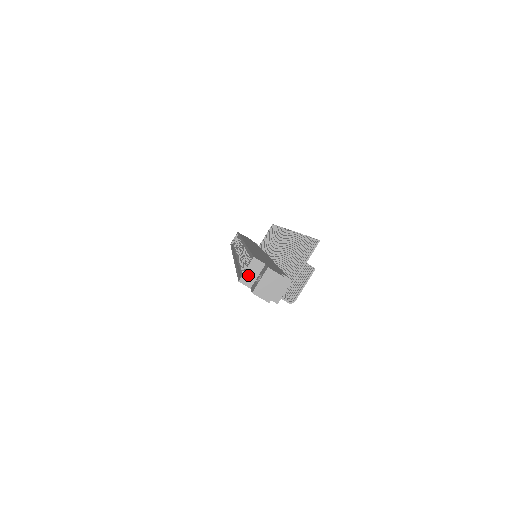
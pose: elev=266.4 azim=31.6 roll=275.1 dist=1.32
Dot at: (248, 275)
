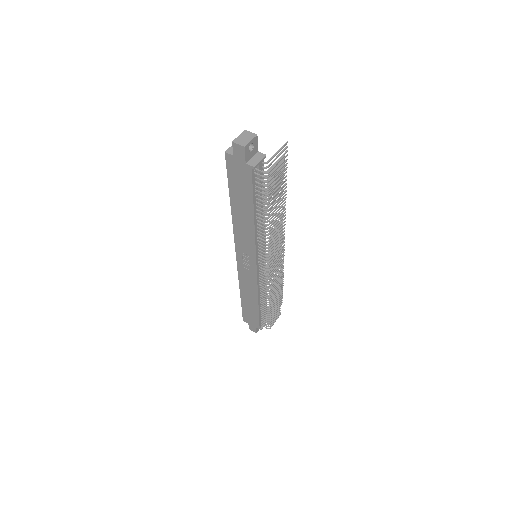
Dot at: (232, 149)
